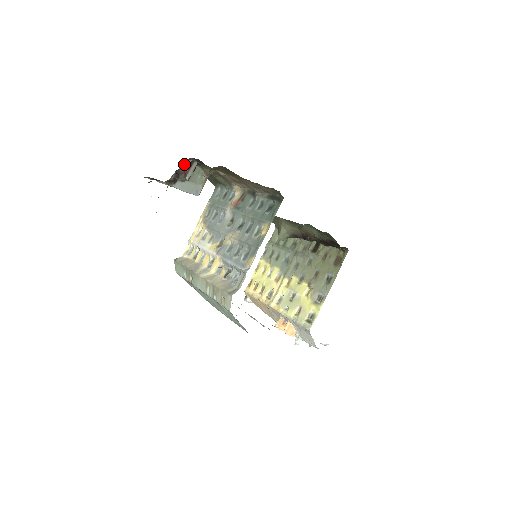
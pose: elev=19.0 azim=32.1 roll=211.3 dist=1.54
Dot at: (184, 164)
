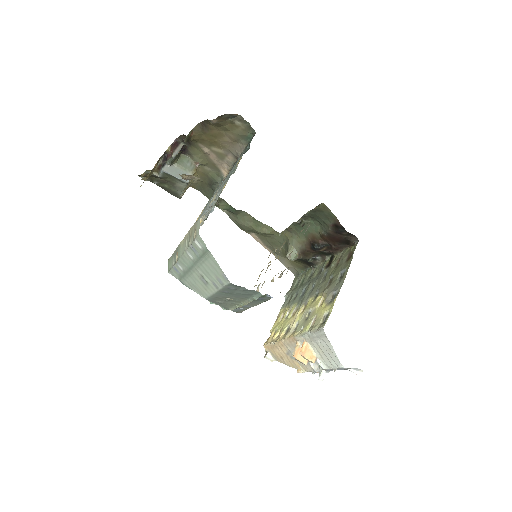
Dot at: (171, 146)
